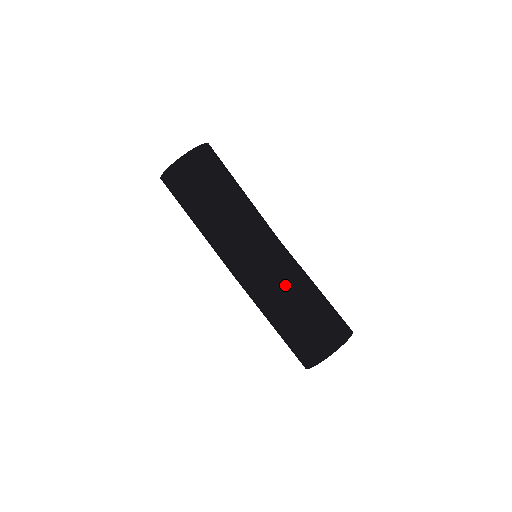
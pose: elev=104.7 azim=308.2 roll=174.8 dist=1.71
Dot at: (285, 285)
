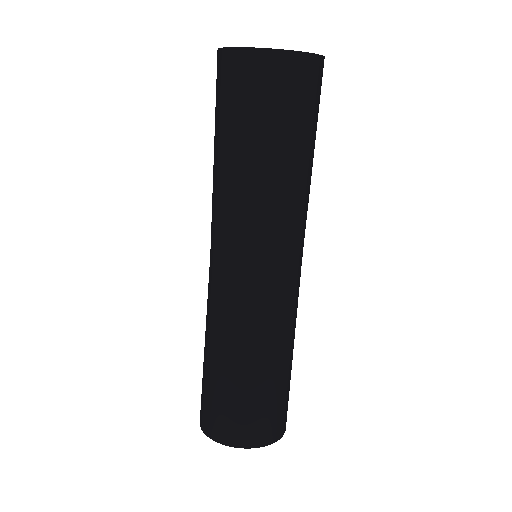
Dot at: (250, 331)
